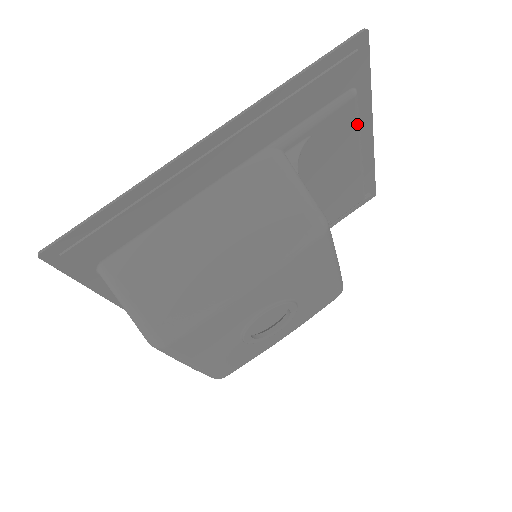
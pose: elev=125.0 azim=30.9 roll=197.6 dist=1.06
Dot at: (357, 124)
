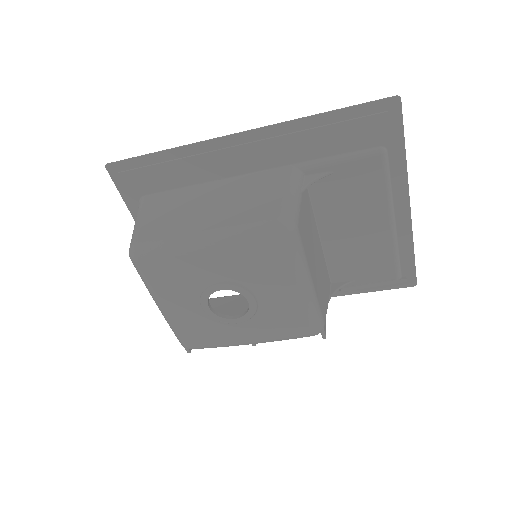
Dot at: (386, 185)
